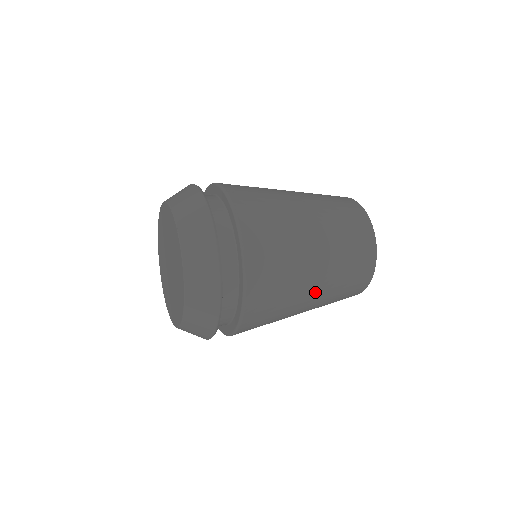
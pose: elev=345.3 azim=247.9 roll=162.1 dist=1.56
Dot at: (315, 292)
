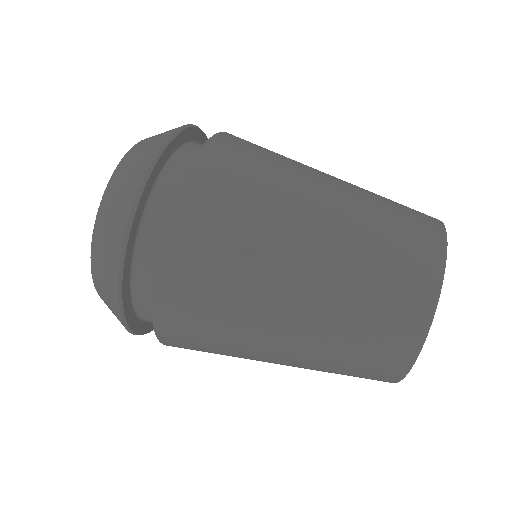
Dot at: (280, 361)
